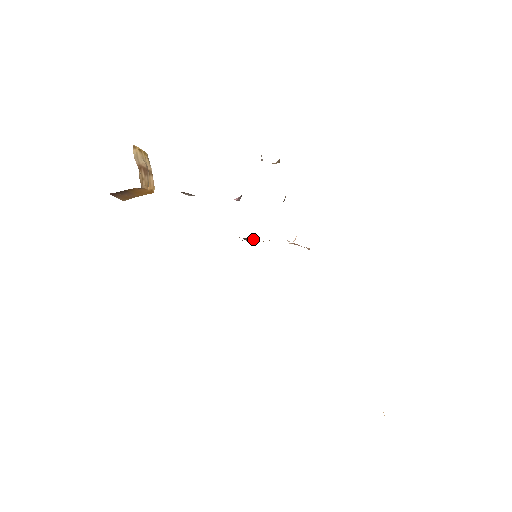
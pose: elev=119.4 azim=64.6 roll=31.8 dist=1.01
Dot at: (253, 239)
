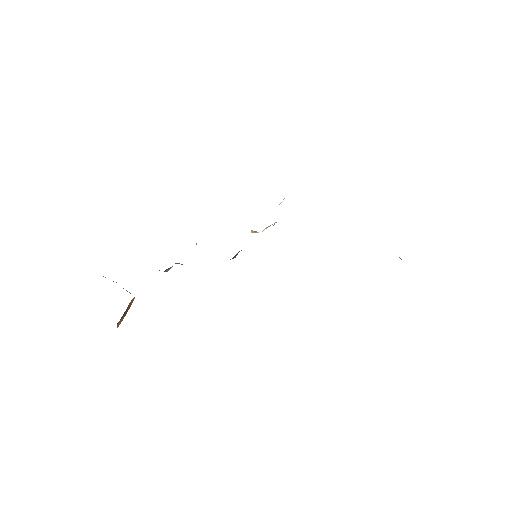
Dot at: occluded
